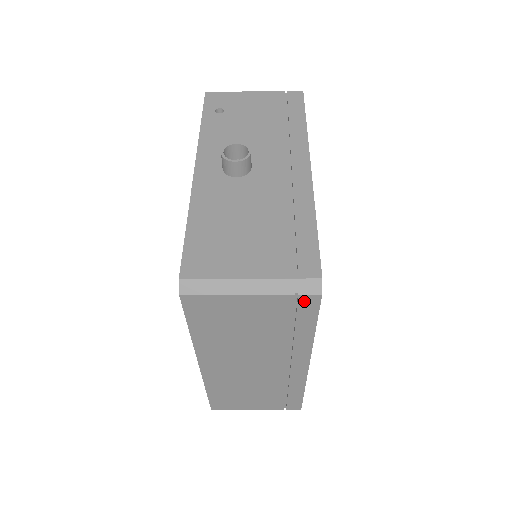
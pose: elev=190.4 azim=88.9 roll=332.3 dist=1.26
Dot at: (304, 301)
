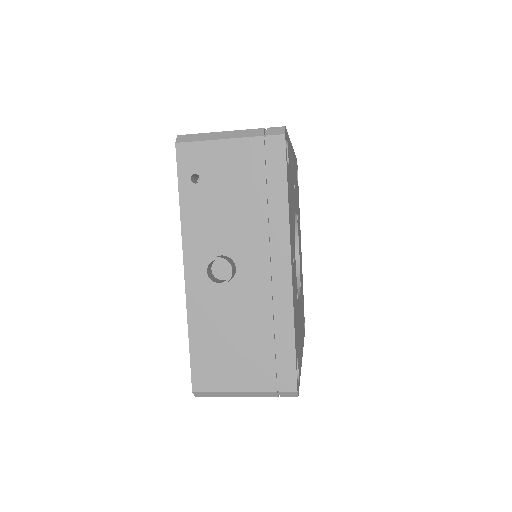
Dot at: occluded
